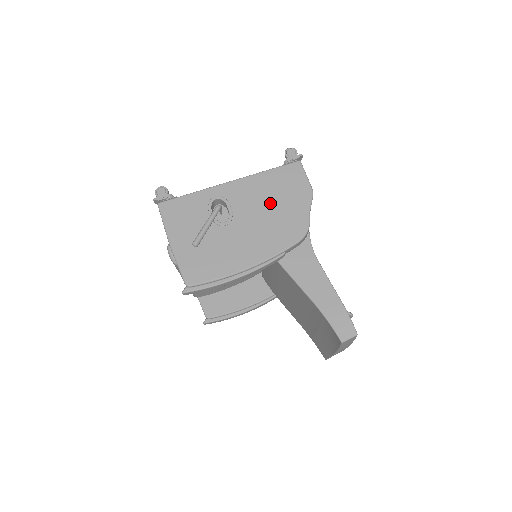
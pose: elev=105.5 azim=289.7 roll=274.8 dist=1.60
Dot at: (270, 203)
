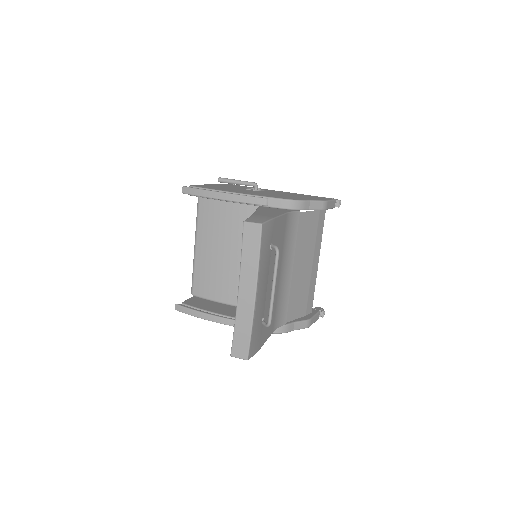
Dot at: (289, 195)
